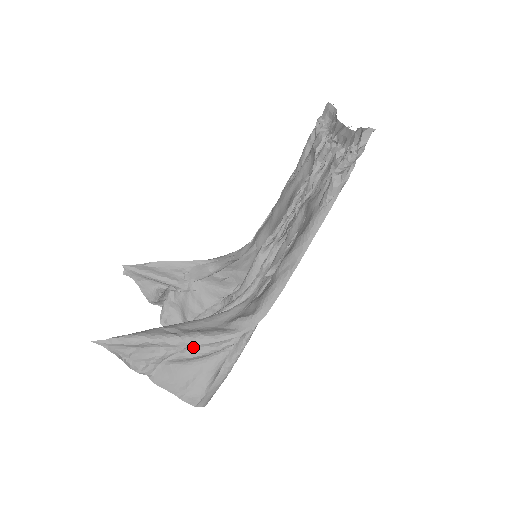
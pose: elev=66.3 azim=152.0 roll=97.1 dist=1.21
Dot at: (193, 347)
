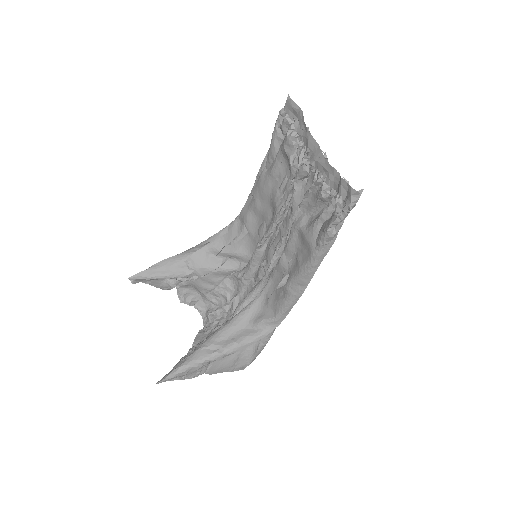
Dot at: occluded
